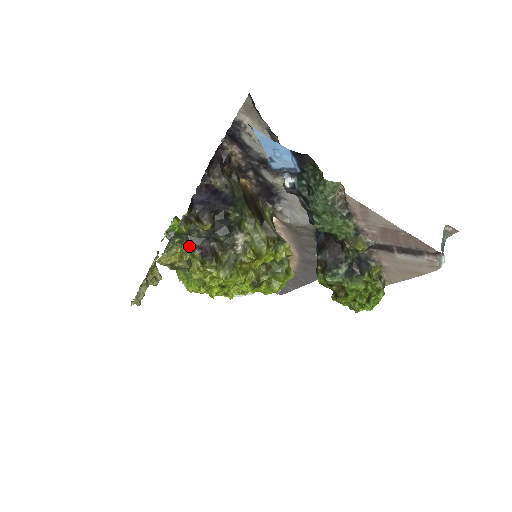
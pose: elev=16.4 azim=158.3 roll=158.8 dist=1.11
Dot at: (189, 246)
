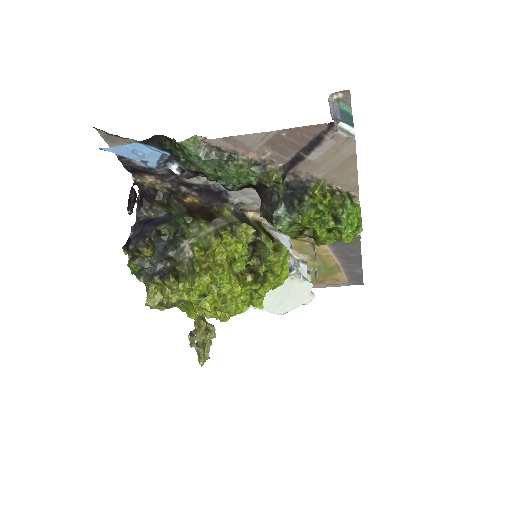
Dot at: (150, 278)
